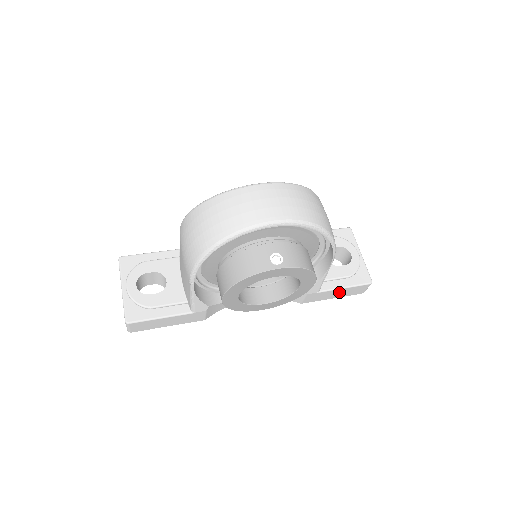
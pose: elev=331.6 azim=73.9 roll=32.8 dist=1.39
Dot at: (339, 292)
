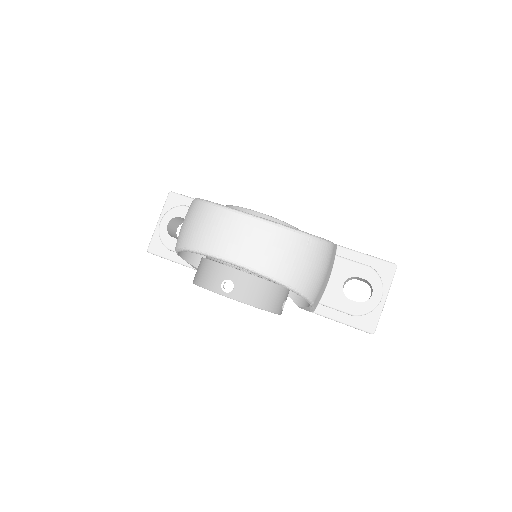
Dot at: occluded
